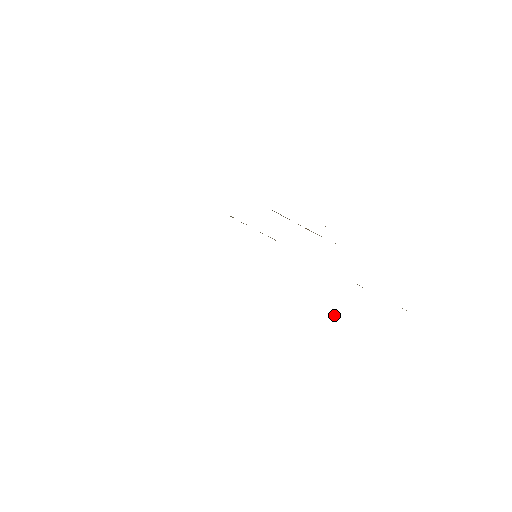
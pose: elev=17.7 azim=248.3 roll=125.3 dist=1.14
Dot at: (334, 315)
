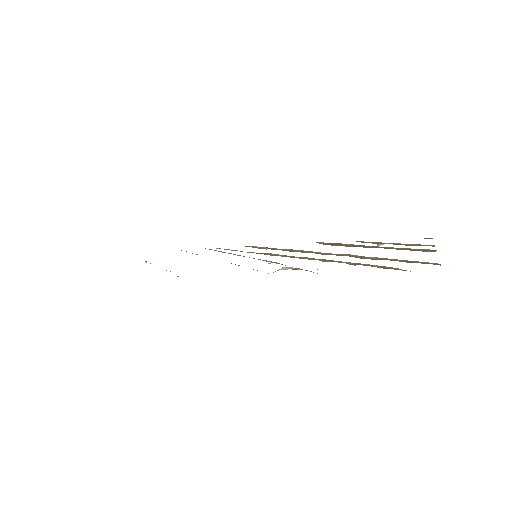
Dot at: (295, 269)
